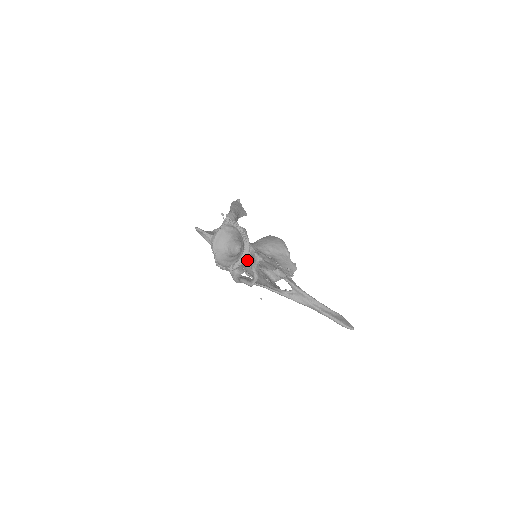
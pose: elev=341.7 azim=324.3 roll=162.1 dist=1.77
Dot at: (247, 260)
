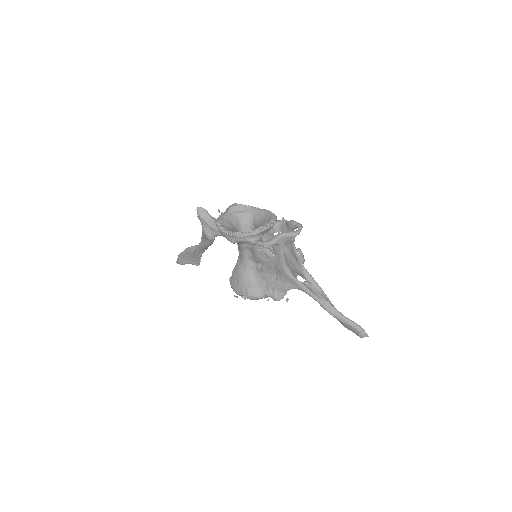
Dot at: occluded
